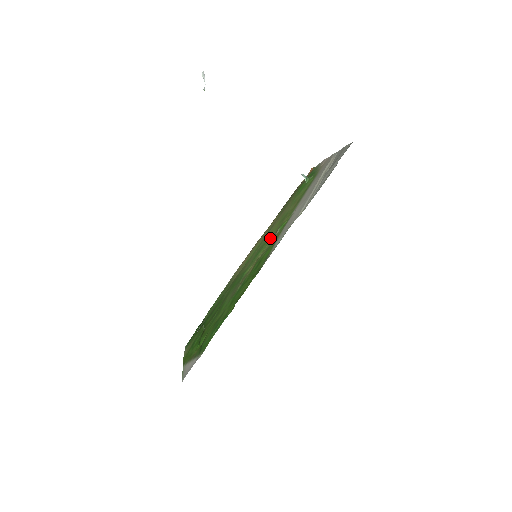
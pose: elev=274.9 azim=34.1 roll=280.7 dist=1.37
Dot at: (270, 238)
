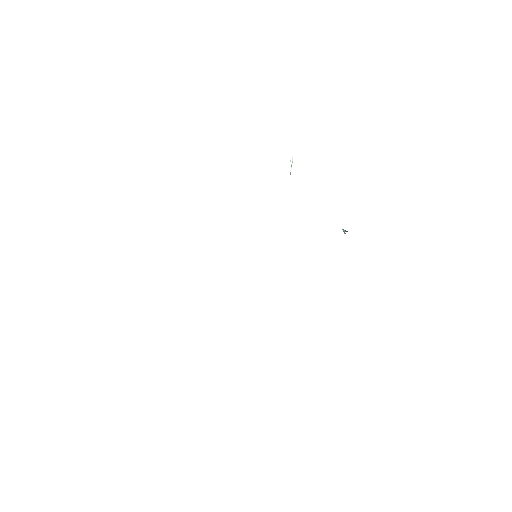
Dot at: occluded
